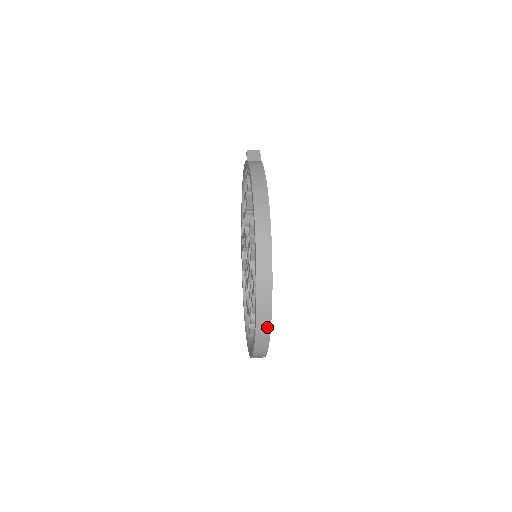
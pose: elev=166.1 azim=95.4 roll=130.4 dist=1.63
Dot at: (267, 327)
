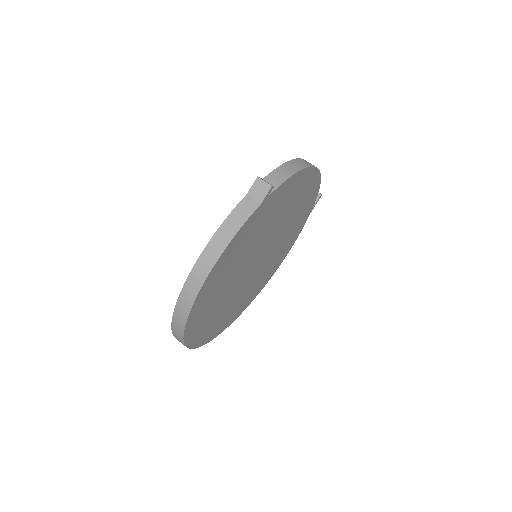
Dot at: occluded
